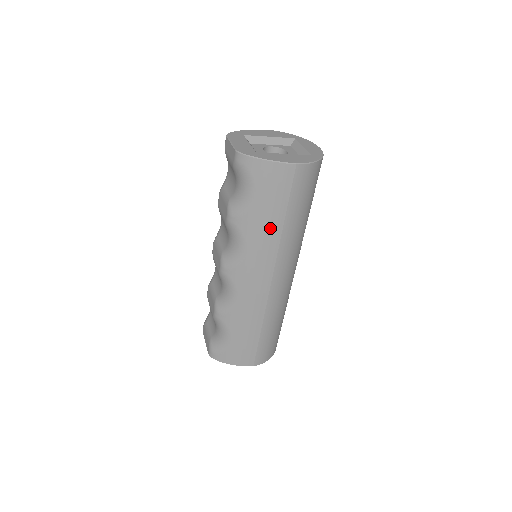
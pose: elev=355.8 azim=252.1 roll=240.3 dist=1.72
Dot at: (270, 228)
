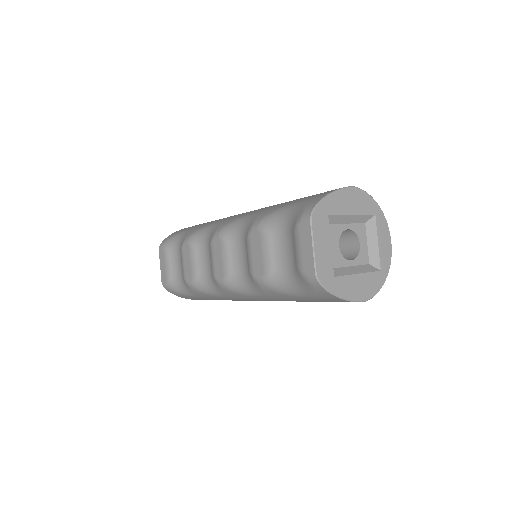
Dot at: occluded
